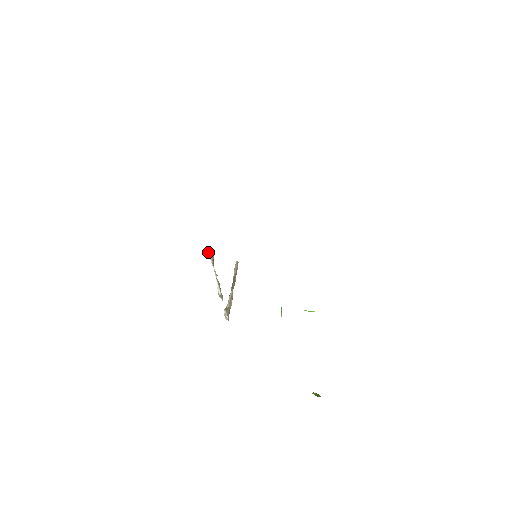
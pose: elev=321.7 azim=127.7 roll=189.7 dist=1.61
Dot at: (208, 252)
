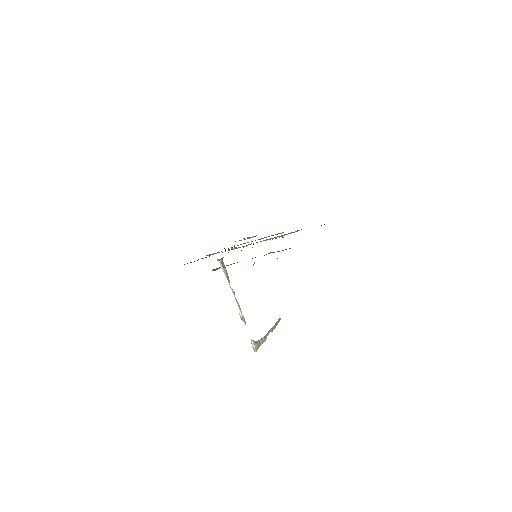
Dot at: (220, 264)
